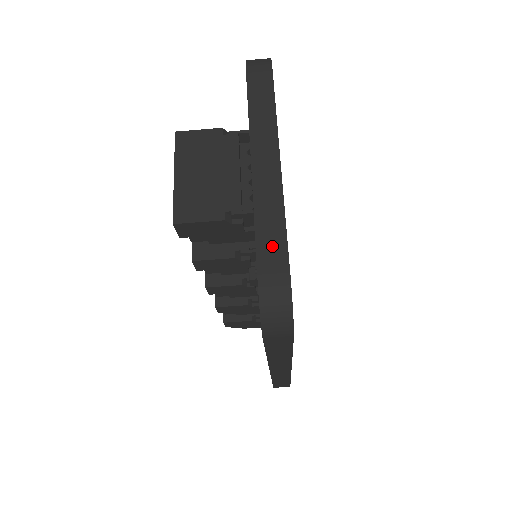
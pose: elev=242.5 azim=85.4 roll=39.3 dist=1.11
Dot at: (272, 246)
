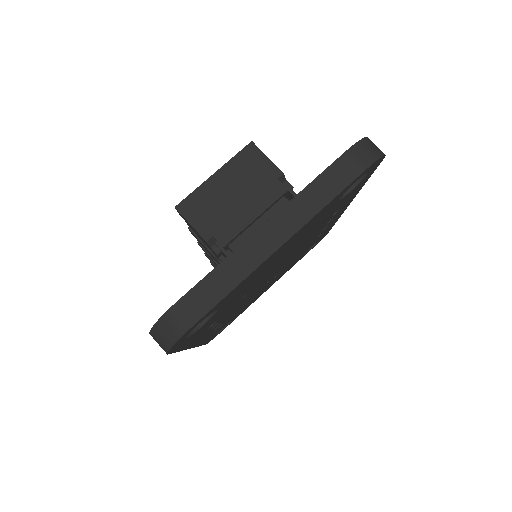
Dot at: (206, 295)
